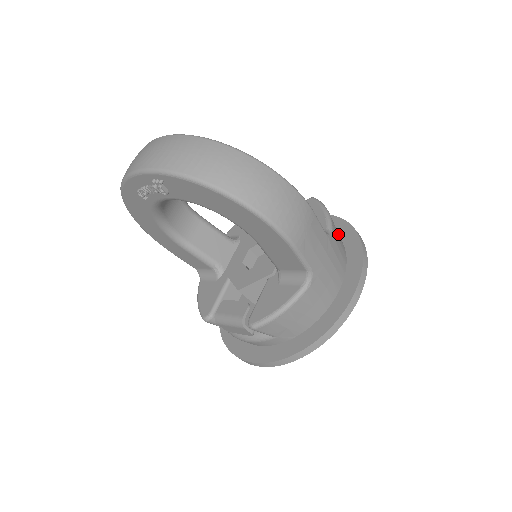
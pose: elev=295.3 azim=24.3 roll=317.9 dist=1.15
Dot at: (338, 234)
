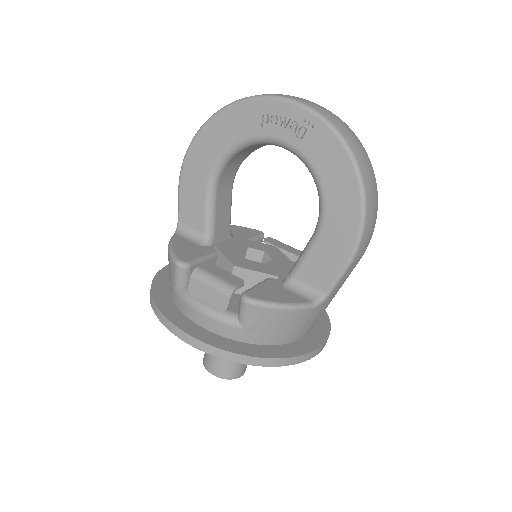
Dot at: occluded
